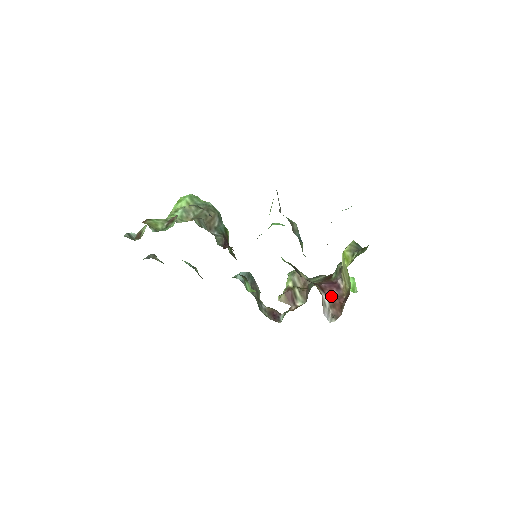
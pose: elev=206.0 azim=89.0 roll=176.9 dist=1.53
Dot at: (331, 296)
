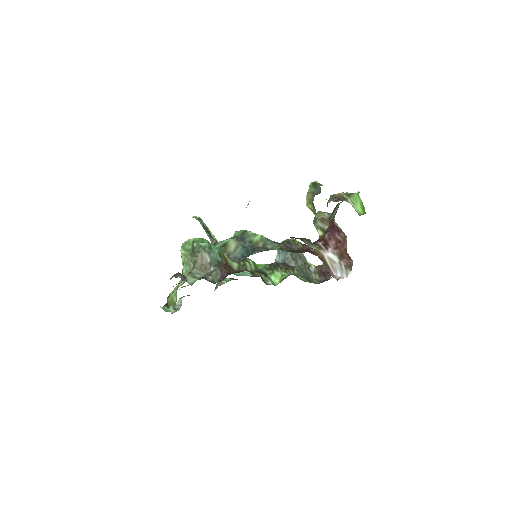
Dot at: (335, 246)
